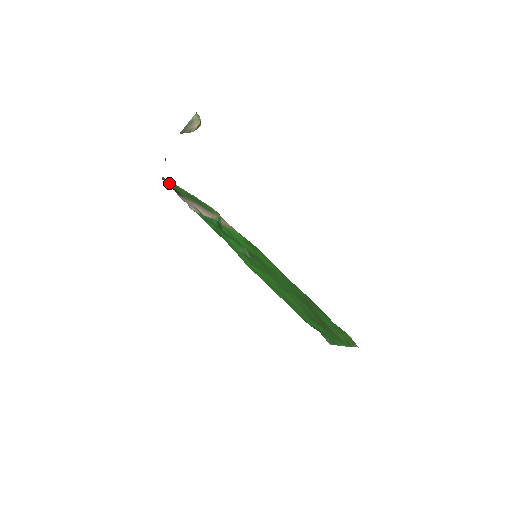
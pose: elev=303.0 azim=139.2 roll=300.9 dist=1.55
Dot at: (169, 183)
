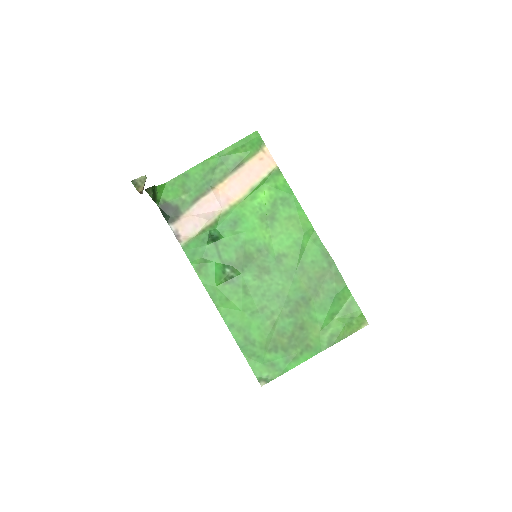
Dot at: (170, 194)
